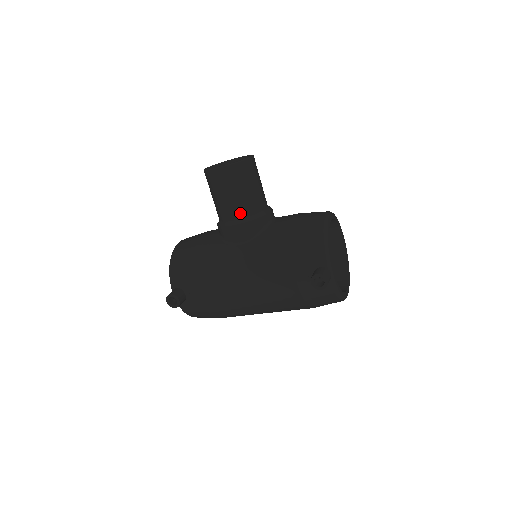
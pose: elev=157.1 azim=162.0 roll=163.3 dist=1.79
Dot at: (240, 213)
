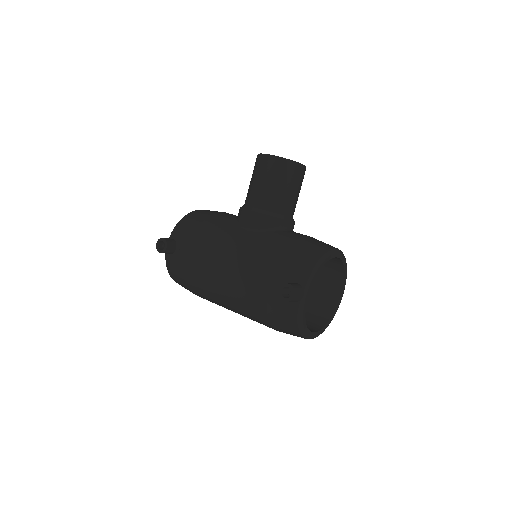
Dot at: (263, 203)
